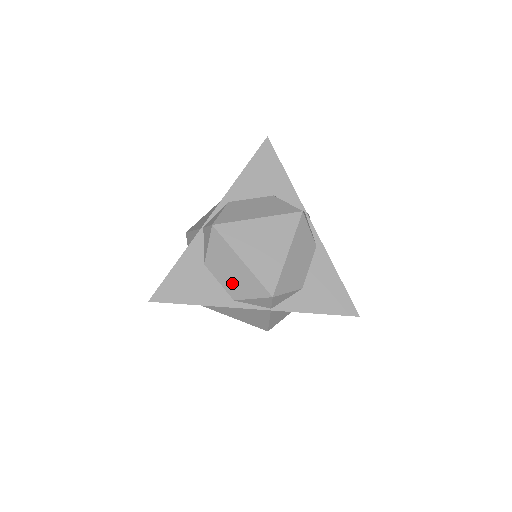
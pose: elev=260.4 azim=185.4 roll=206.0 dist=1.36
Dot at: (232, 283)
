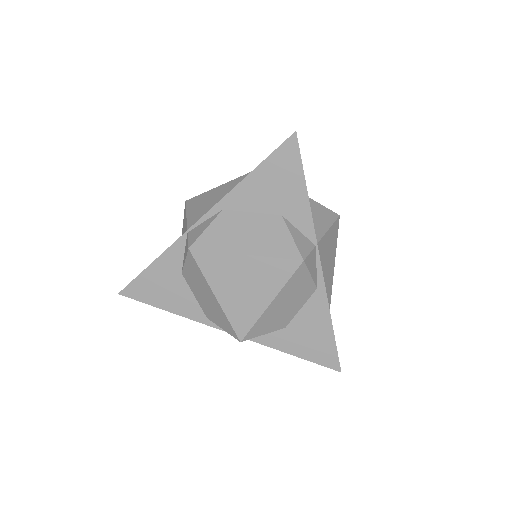
Dot at: (206, 305)
